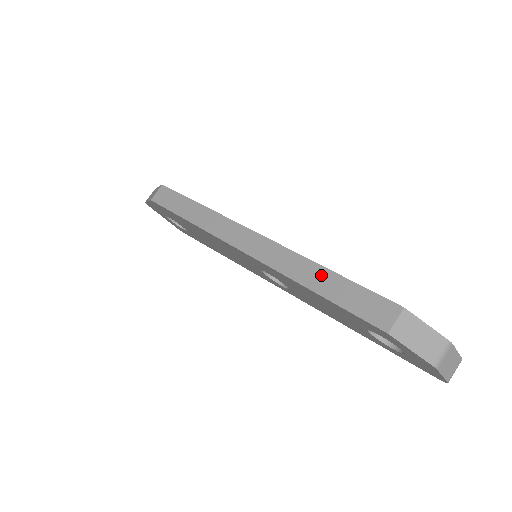
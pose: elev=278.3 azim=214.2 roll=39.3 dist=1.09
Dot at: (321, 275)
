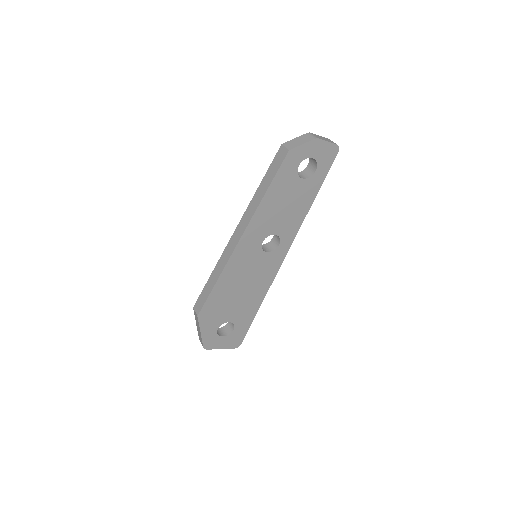
Dot at: (261, 189)
